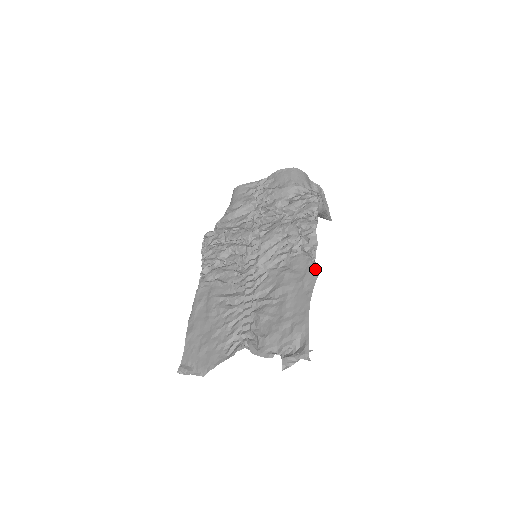
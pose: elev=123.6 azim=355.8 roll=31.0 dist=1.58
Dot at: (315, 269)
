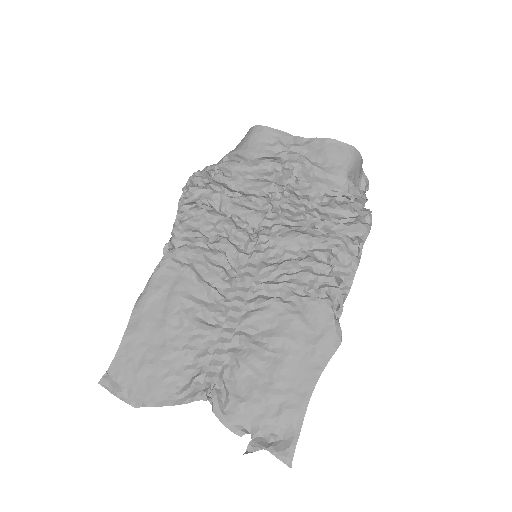
Dot at: (337, 336)
